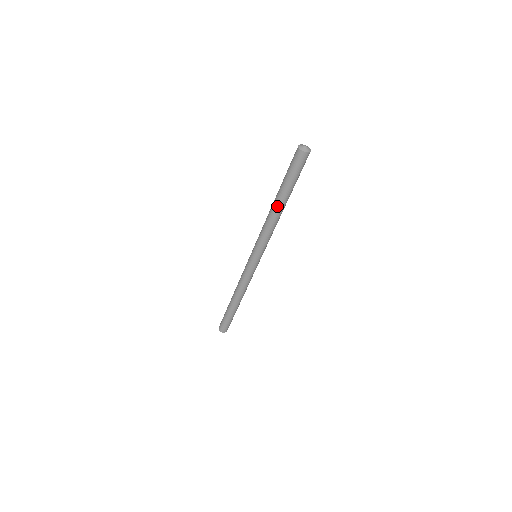
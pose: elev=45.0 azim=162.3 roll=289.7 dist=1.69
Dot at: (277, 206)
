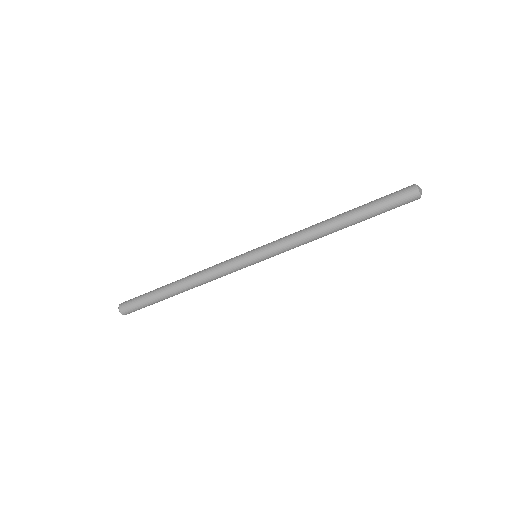
Dot at: (340, 225)
